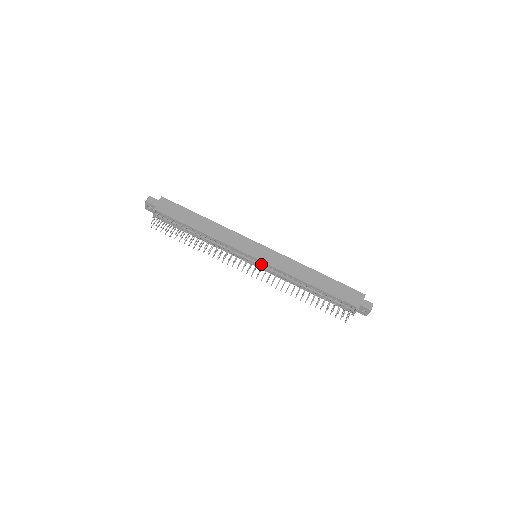
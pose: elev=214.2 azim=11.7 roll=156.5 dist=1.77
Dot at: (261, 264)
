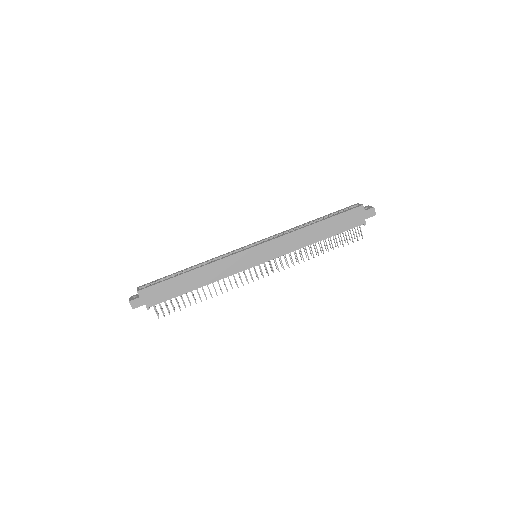
Dot at: (267, 260)
